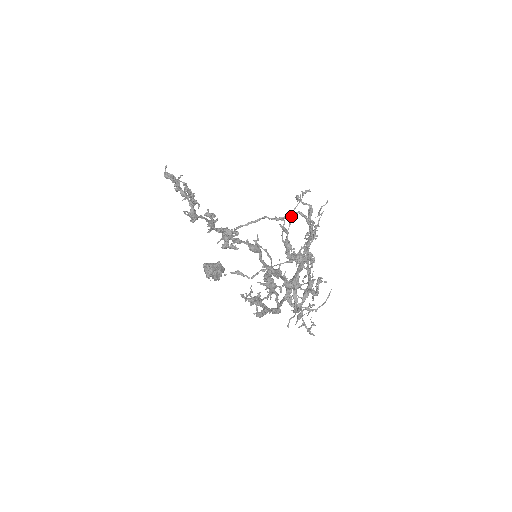
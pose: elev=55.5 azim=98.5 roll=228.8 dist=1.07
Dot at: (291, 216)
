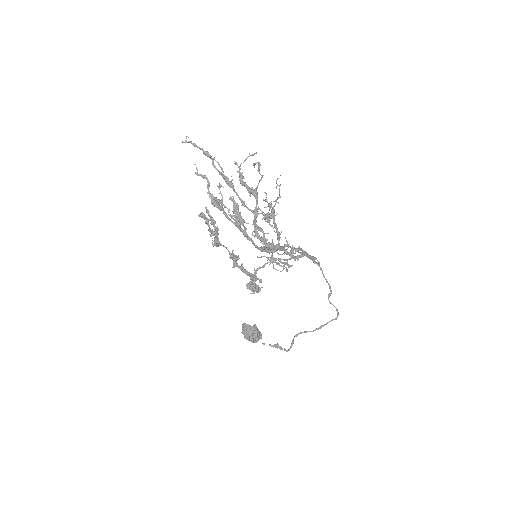
Dot at: (298, 256)
